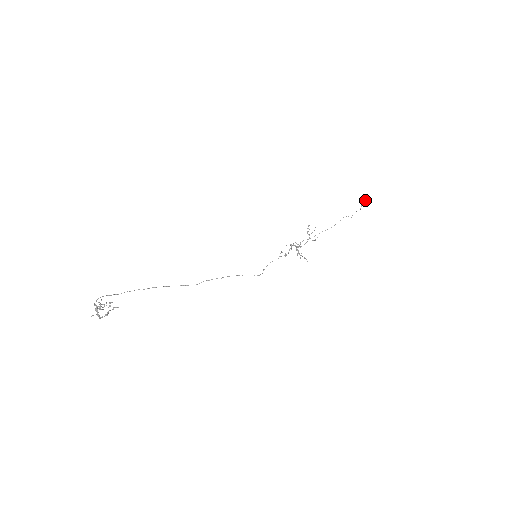
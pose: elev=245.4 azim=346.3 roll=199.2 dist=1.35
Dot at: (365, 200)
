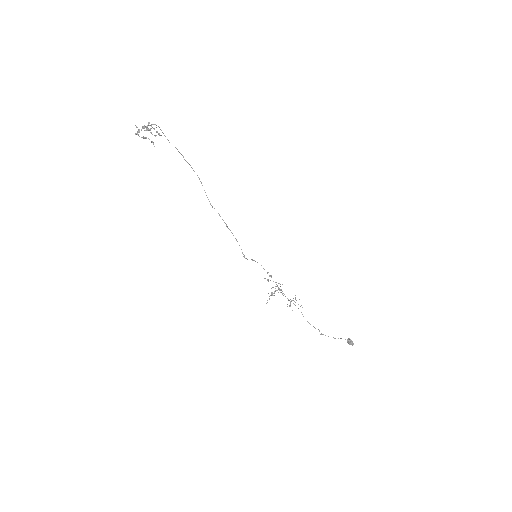
Dot at: (349, 341)
